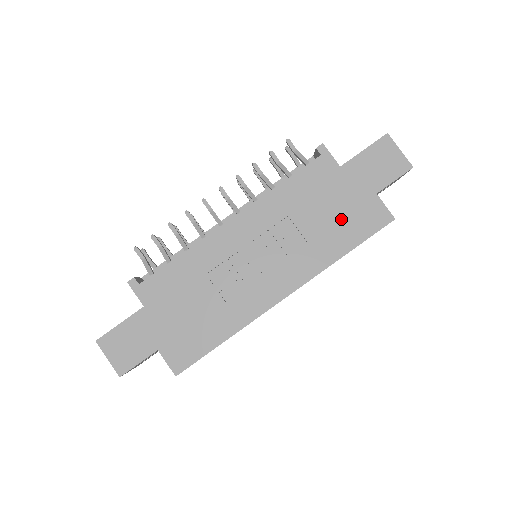
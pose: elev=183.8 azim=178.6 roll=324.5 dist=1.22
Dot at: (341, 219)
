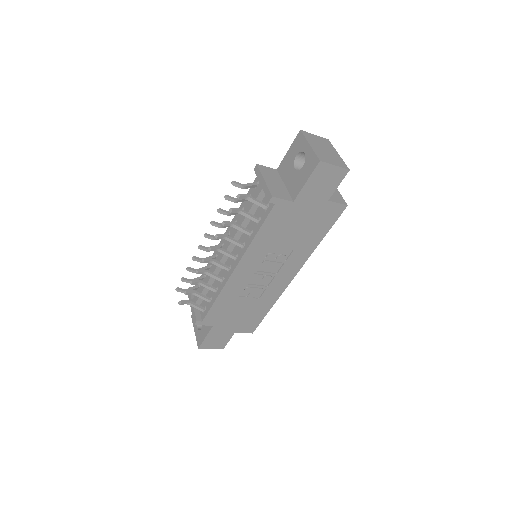
Dot at: (309, 227)
